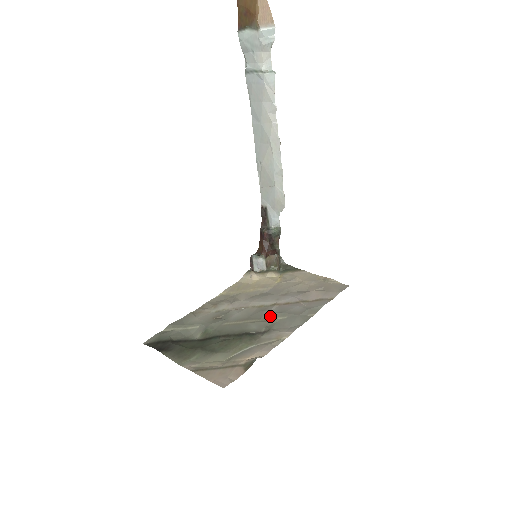
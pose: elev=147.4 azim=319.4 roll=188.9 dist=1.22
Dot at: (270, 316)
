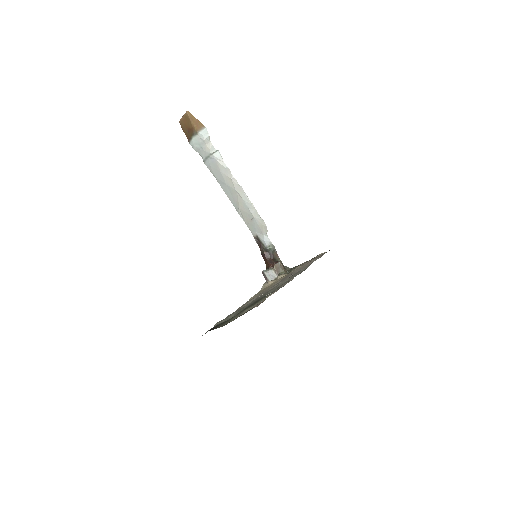
Dot at: (280, 284)
